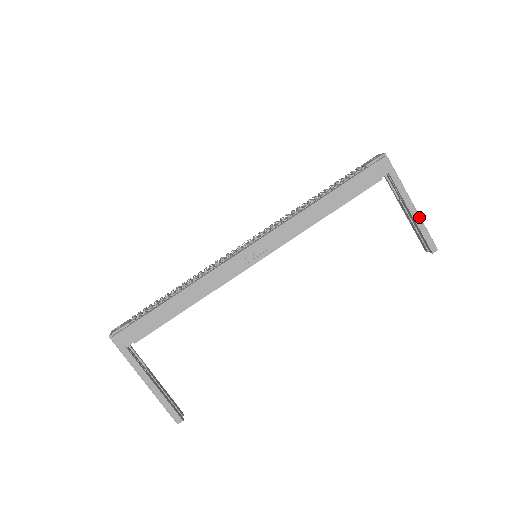
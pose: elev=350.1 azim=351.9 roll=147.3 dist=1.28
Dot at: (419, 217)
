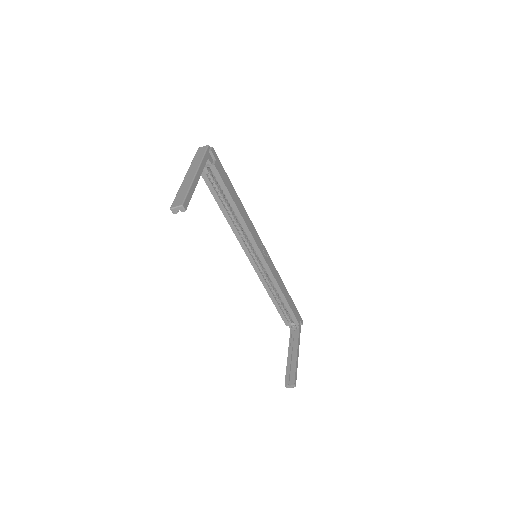
Dot at: occluded
